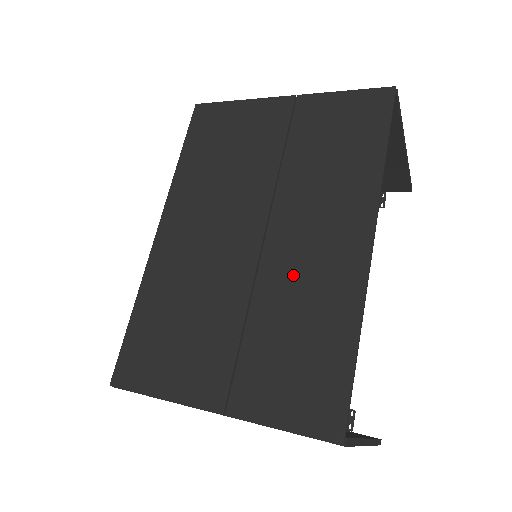
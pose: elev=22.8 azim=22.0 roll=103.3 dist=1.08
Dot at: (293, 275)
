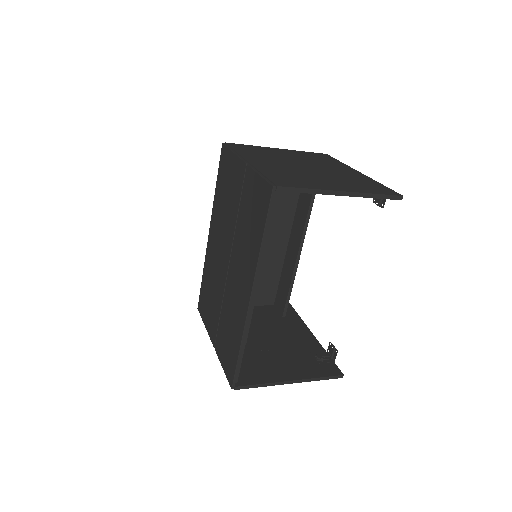
Dot at: (232, 296)
